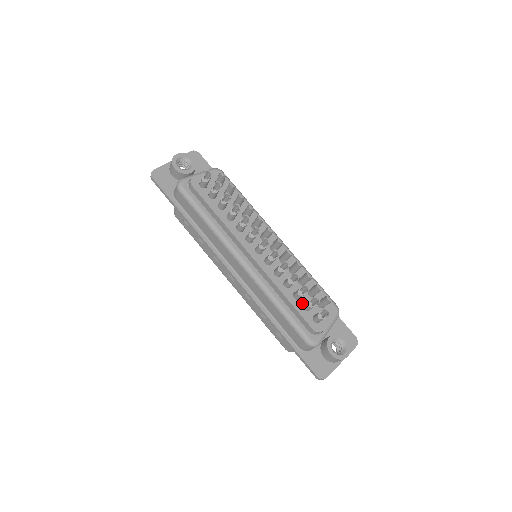
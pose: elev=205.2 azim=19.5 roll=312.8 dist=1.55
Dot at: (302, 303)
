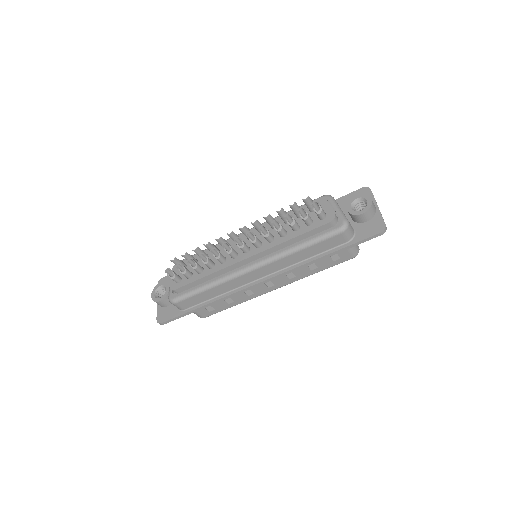
Dot at: (304, 225)
